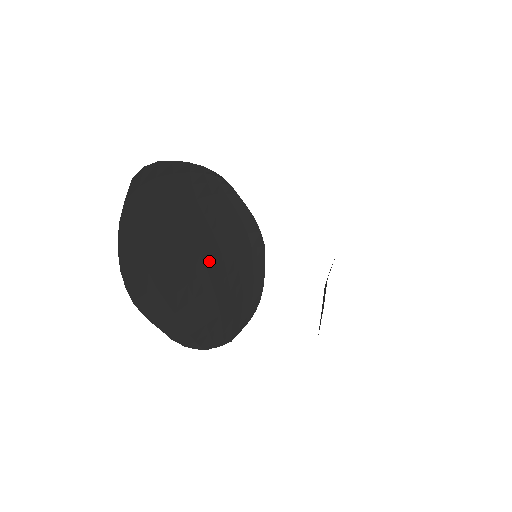
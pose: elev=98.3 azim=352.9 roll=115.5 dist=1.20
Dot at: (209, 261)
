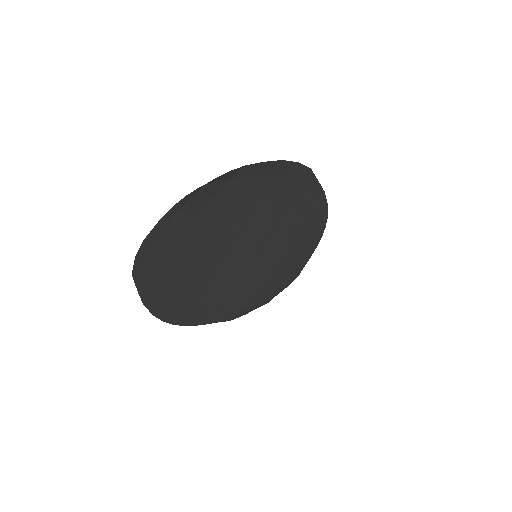
Dot at: (241, 245)
